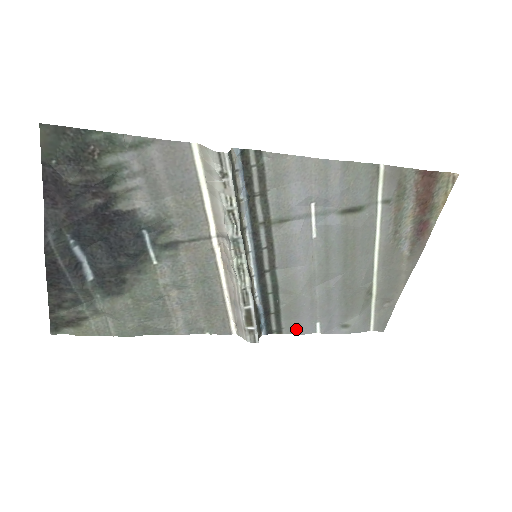
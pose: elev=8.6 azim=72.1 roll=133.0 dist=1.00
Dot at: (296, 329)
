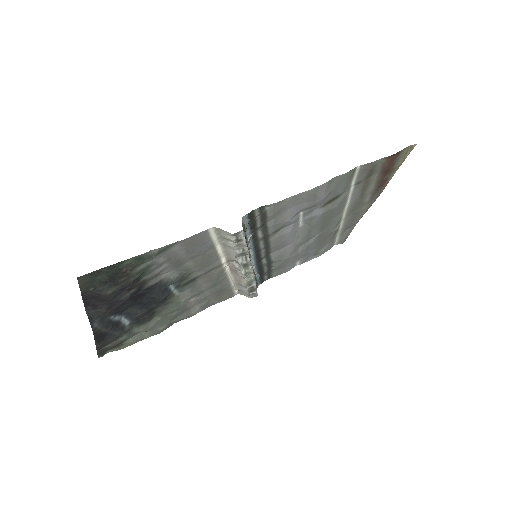
Dot at: (282, 272)
